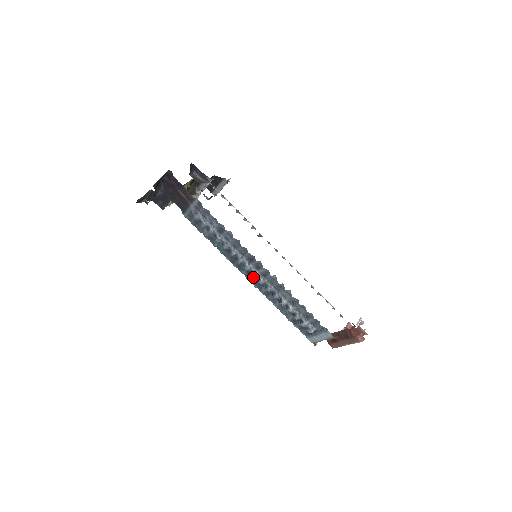
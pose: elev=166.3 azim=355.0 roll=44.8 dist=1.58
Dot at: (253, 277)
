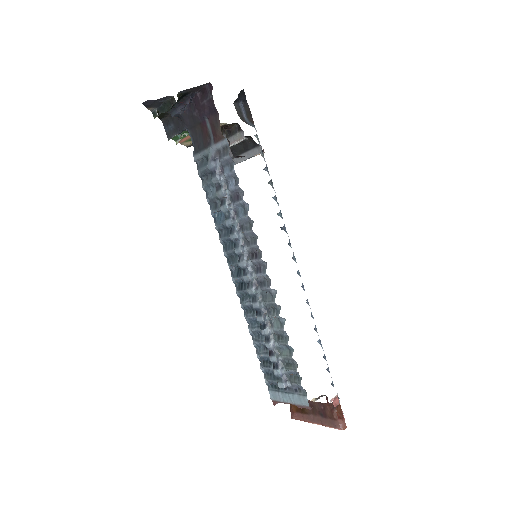
Dot at: (242, 279)
